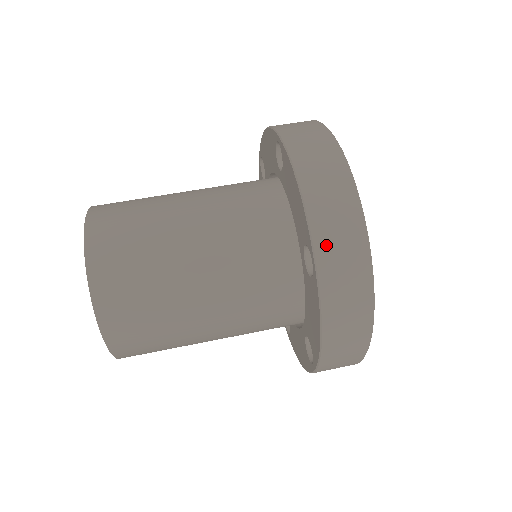
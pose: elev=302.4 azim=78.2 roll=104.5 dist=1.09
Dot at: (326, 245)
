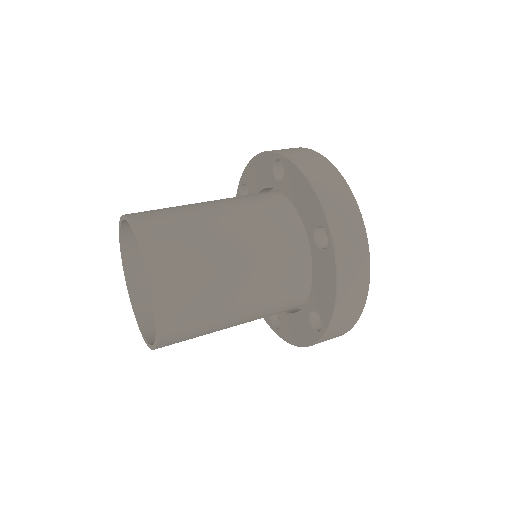
Dot at: (281, 150)
